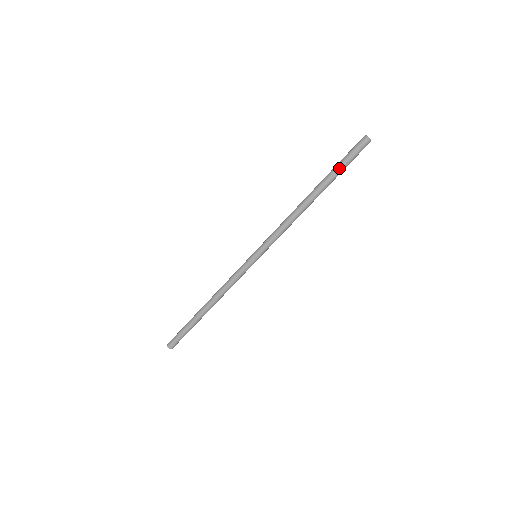
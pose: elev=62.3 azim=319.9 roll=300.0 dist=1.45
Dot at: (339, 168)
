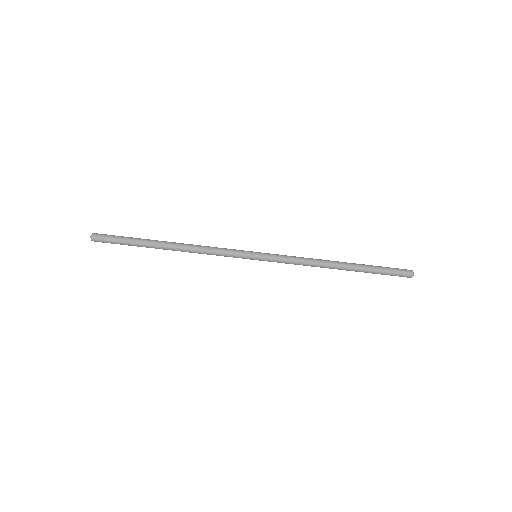
Dot at: (378, 272)
